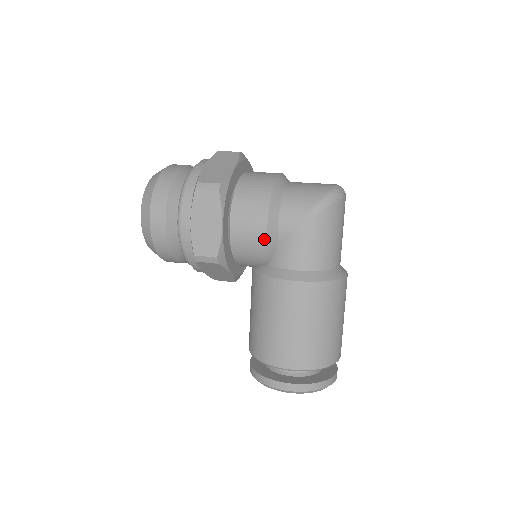
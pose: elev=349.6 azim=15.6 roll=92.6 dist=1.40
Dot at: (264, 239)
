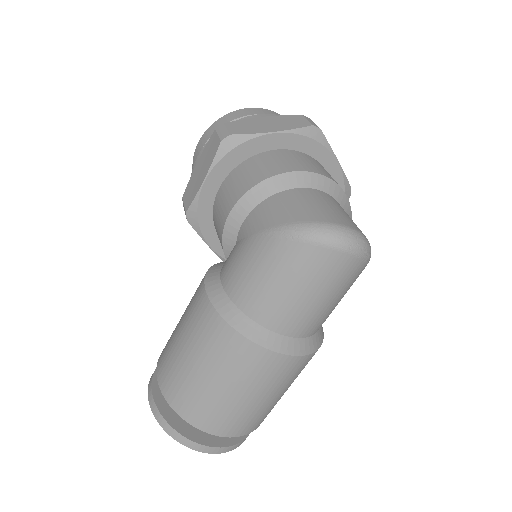
Dot at: (223, 225)
